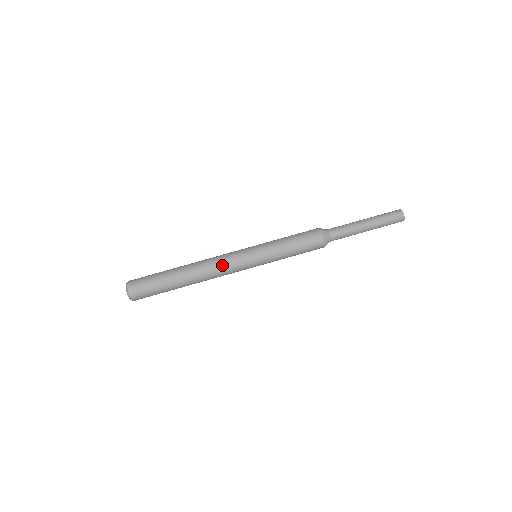
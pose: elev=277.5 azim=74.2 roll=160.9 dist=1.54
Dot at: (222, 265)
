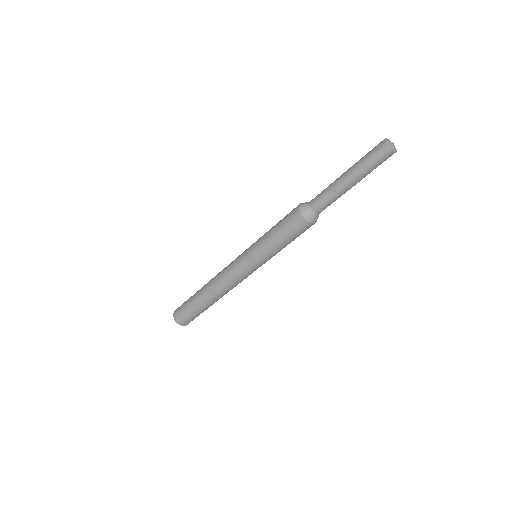
Dot at: (227, 278)
